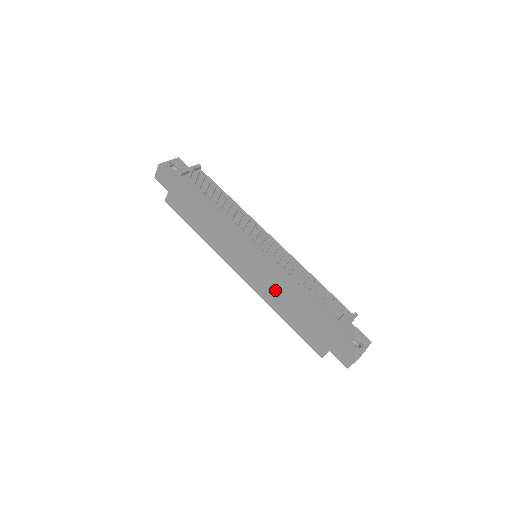
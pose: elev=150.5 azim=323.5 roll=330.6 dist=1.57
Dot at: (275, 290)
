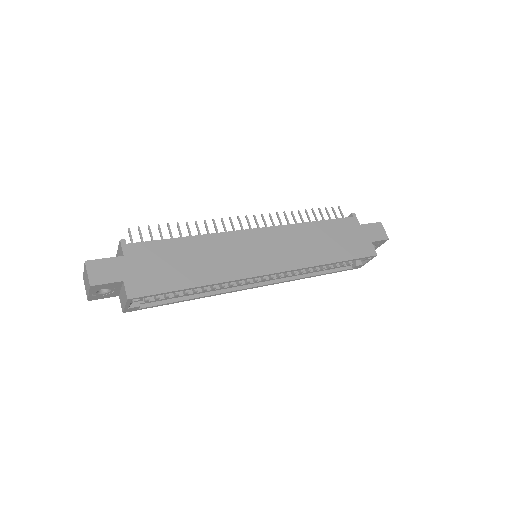
Dot at: (301, 245)
